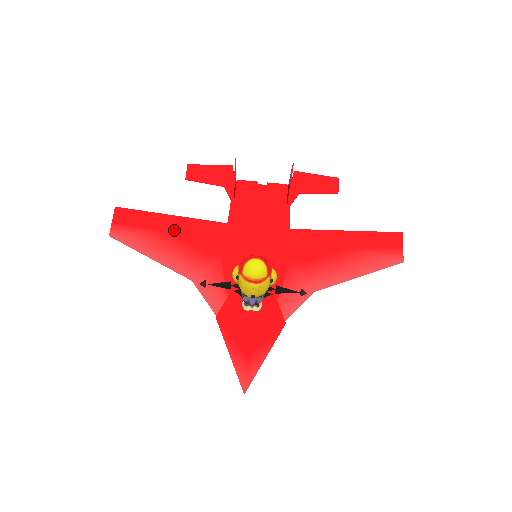
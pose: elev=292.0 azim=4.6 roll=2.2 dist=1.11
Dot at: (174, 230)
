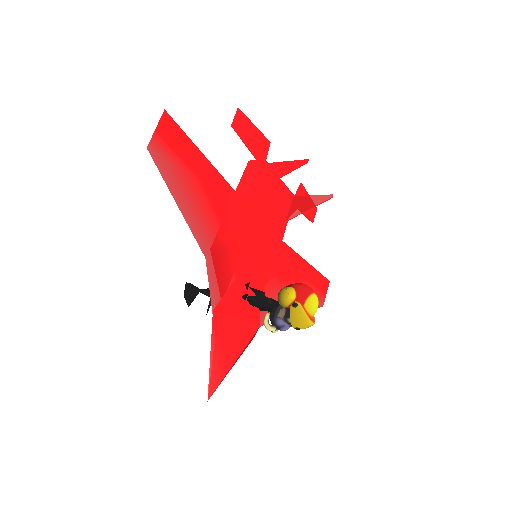
Dot at: (209, 185)
